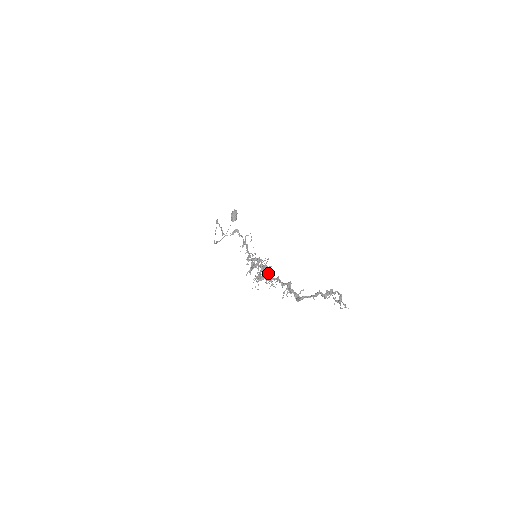
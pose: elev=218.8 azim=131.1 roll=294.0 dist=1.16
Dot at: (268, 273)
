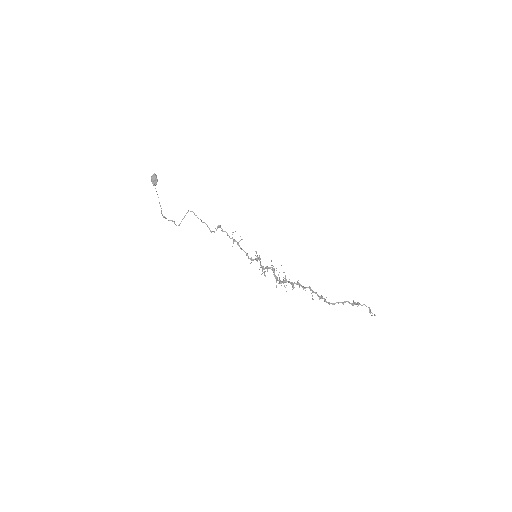
Dot at: occluded
